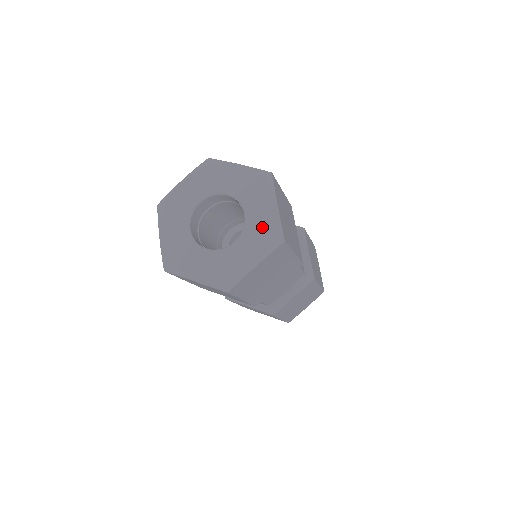
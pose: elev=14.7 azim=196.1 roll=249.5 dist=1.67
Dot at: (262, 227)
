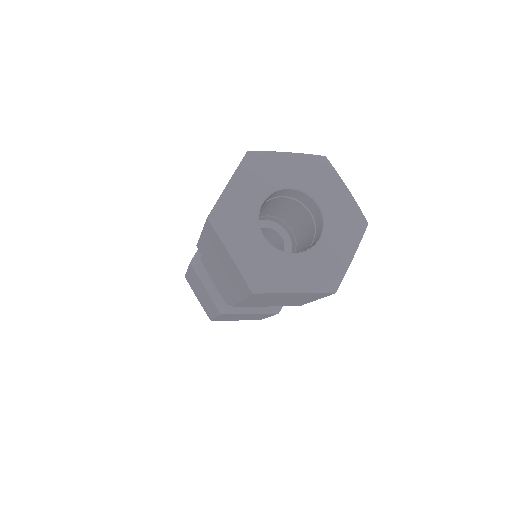
Dot at: (343, 214)
